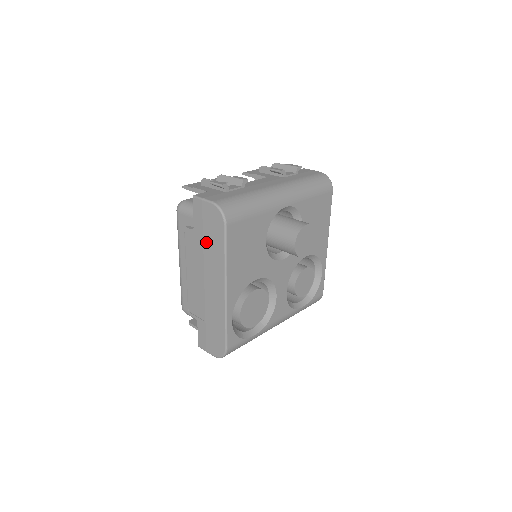
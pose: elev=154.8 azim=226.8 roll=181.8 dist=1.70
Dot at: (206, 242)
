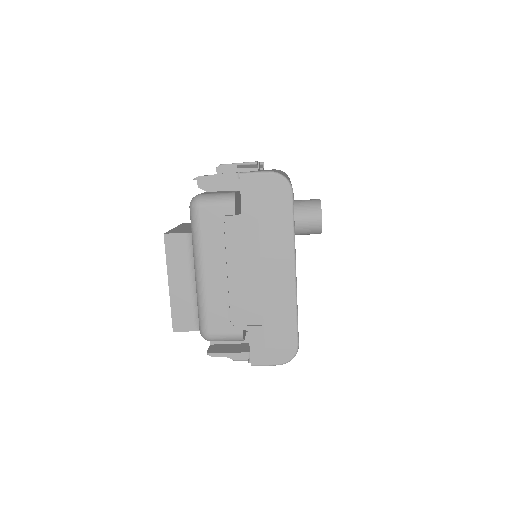
Dot at: (263, 222)
